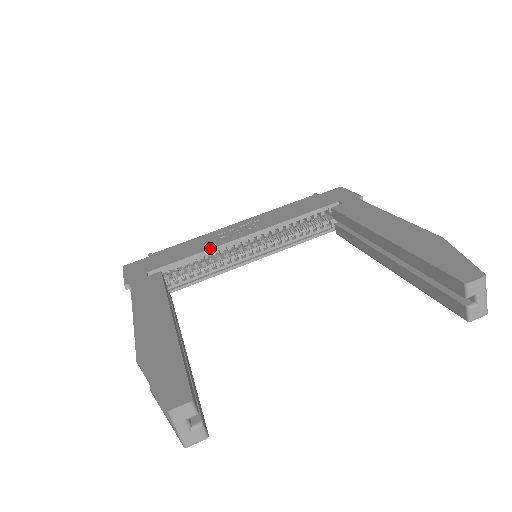
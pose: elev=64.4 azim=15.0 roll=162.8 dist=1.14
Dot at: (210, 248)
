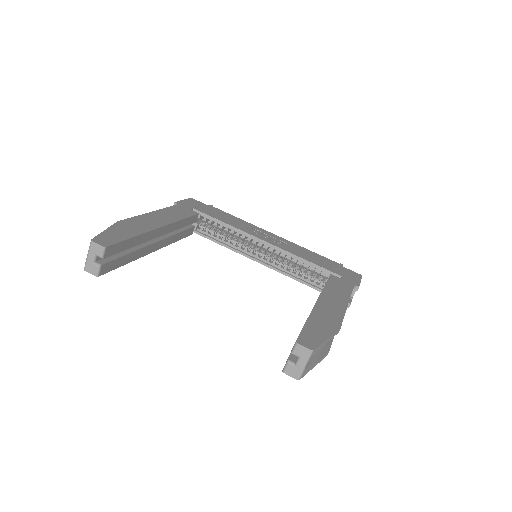
Dot at: (238, 228)
